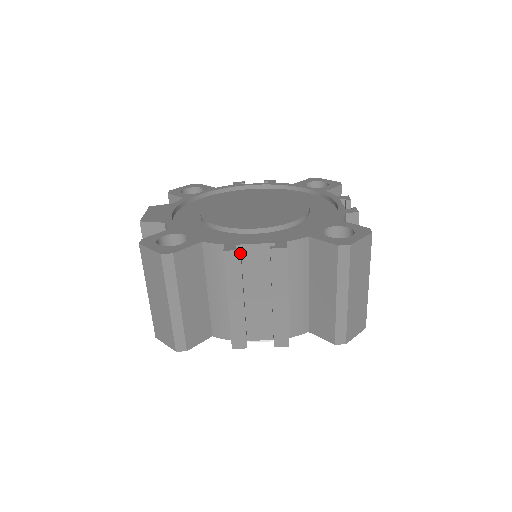
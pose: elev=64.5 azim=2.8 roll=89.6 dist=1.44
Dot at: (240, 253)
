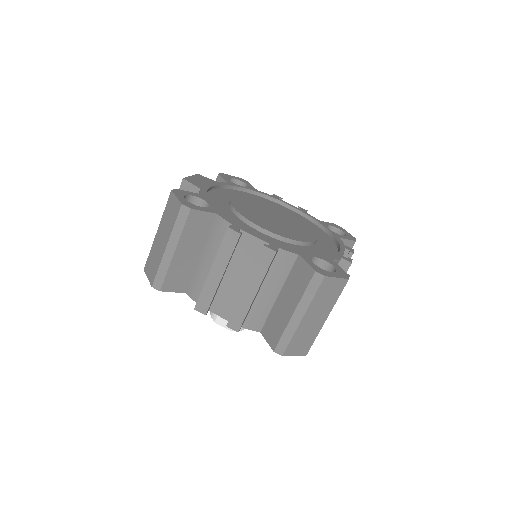
Dot at: (239, 236)
